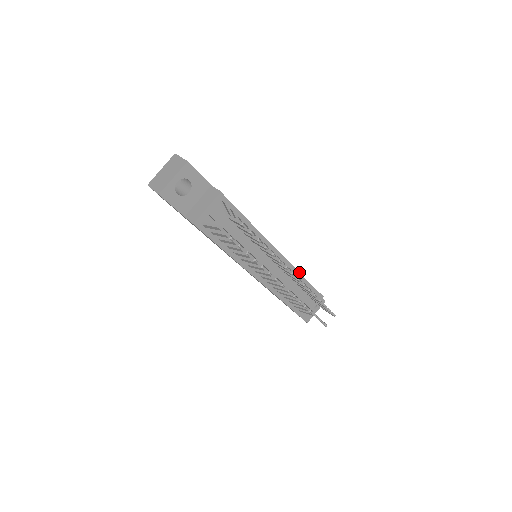
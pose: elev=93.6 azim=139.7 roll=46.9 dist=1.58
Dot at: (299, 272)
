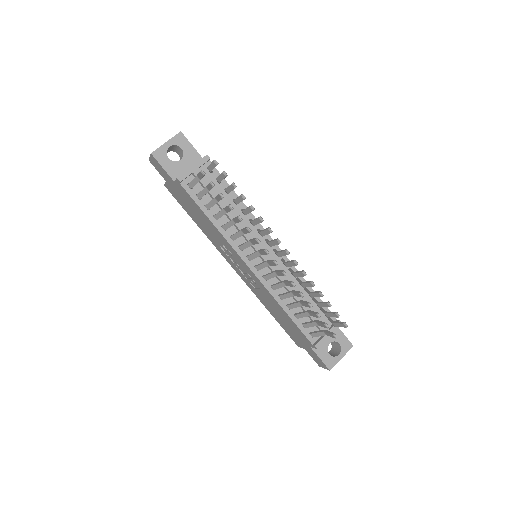
Dot at: occluded
